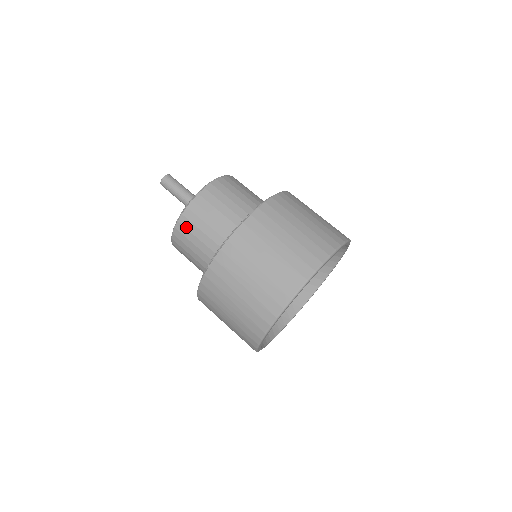
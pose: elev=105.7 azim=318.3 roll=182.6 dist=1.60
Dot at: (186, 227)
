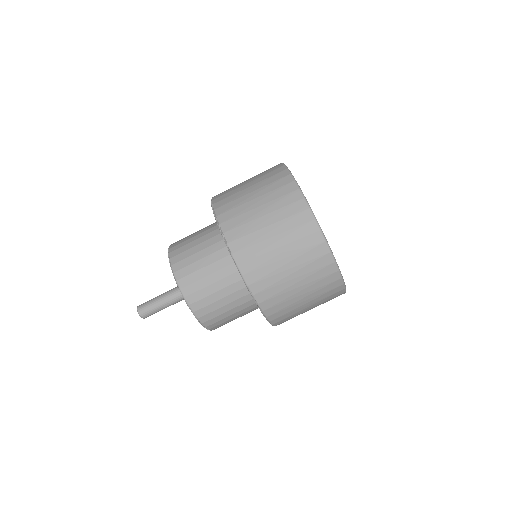
Dot at: (181, 259)
